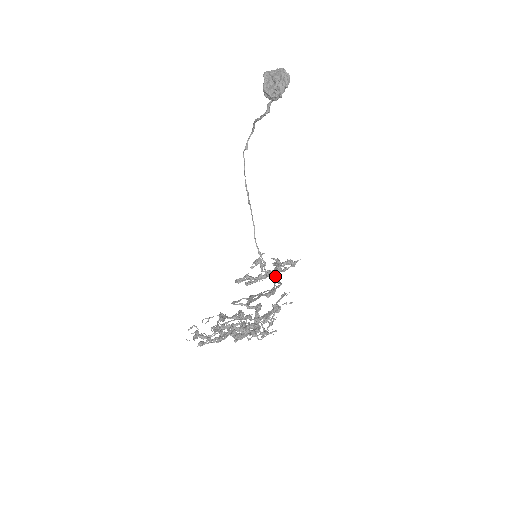
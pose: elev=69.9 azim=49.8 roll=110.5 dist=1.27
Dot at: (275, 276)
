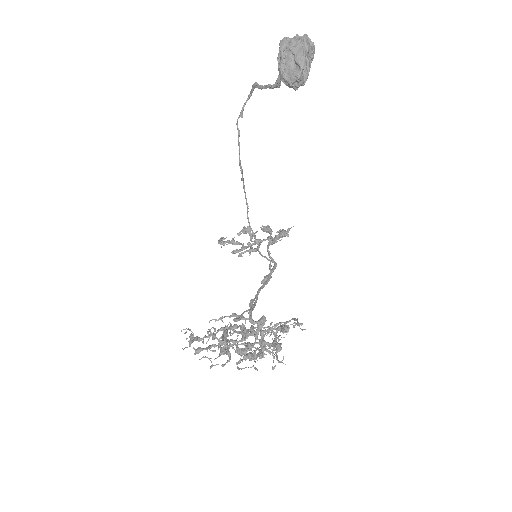
Dot at: (268, 253)
